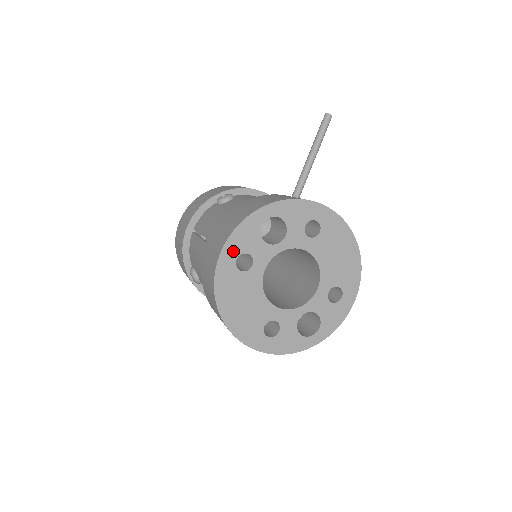
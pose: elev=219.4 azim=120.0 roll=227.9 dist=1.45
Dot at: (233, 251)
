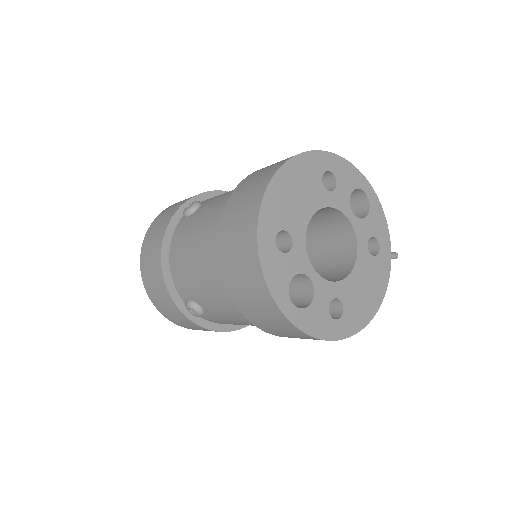
Dot at: (334, 165)
